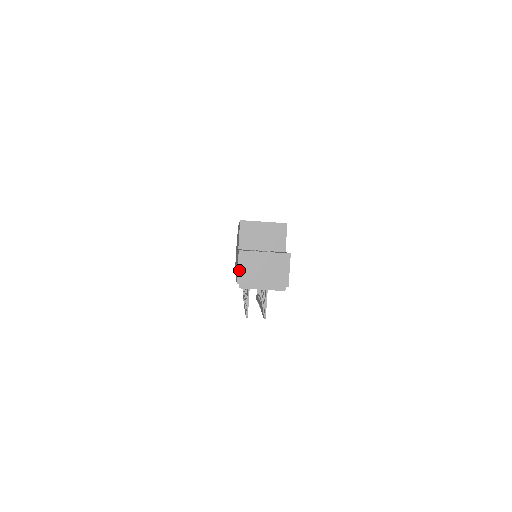
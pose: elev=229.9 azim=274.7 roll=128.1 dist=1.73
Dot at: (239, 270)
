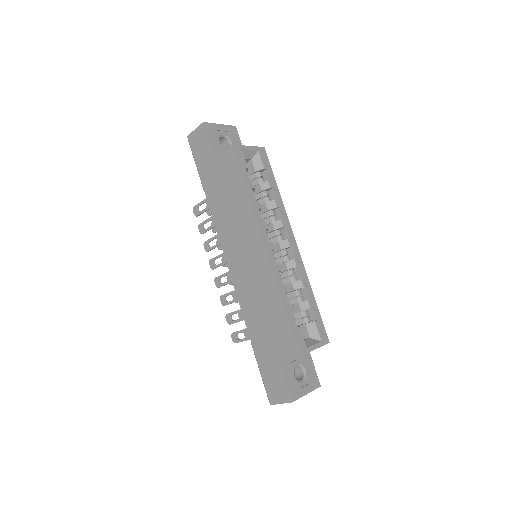
Dot at: occluded
